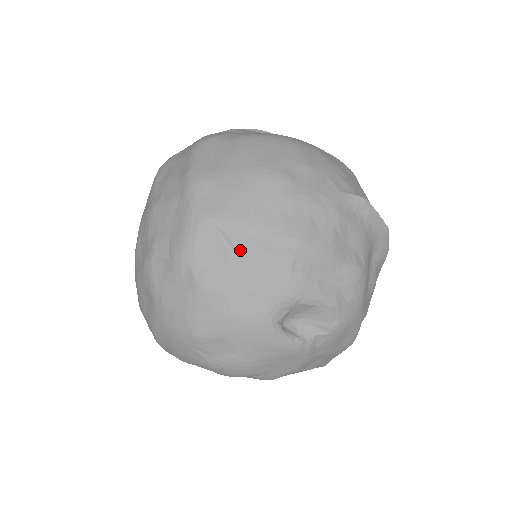
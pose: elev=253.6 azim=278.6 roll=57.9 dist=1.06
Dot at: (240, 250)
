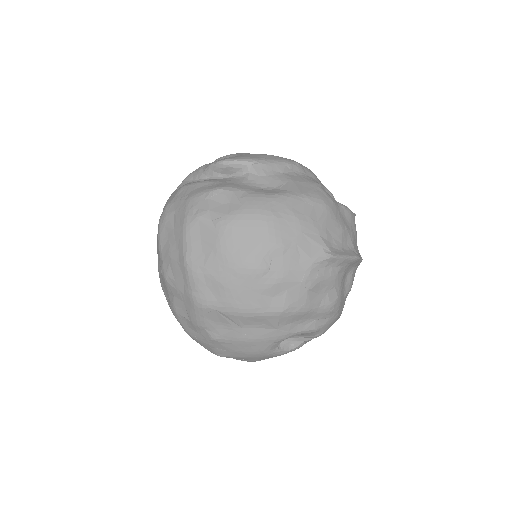
Dot at: (237, 322)
